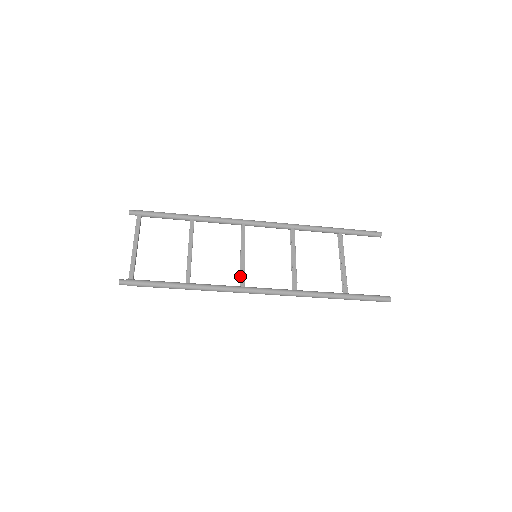
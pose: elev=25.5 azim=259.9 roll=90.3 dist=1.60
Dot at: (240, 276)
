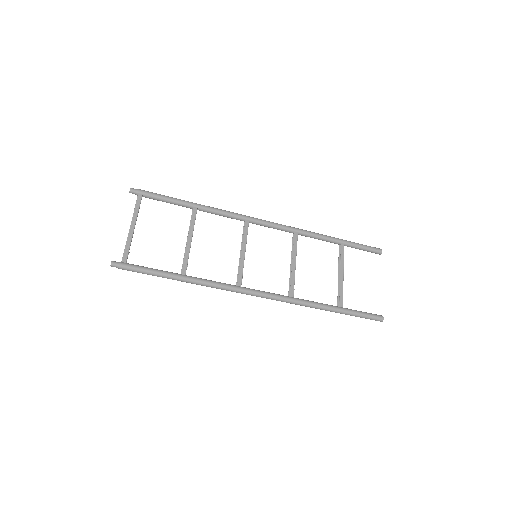
Dot at: (237, 275)
